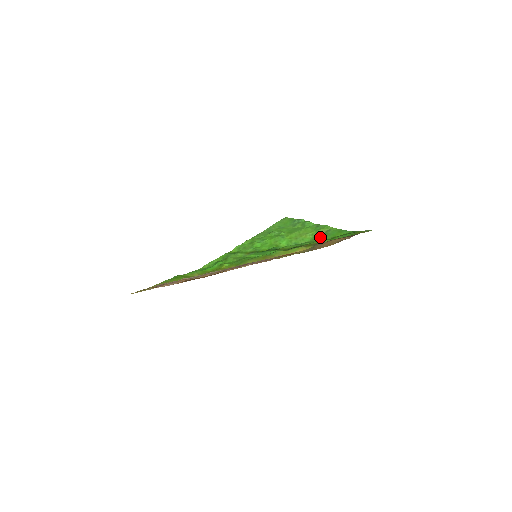
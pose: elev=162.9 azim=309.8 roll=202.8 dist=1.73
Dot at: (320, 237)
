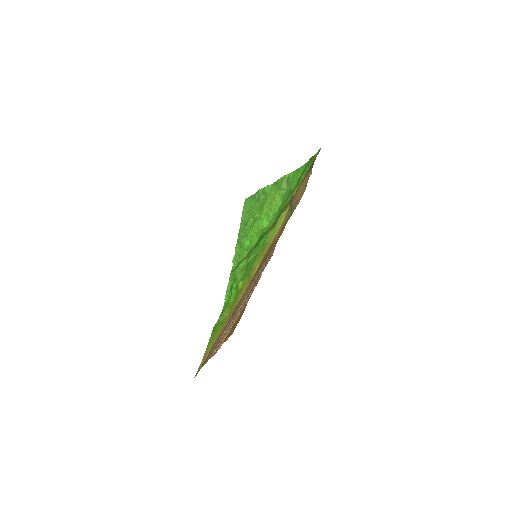
Dot at: (287, 191)
